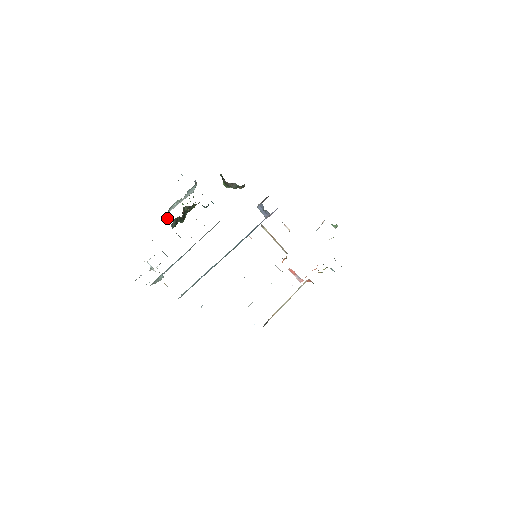
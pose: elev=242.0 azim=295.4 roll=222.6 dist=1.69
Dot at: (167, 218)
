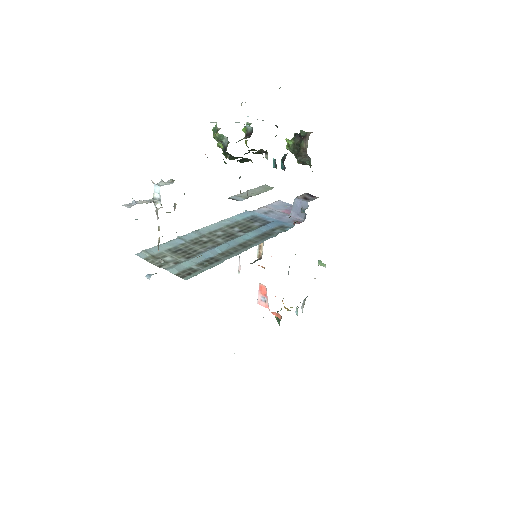
Dot at: occluded
